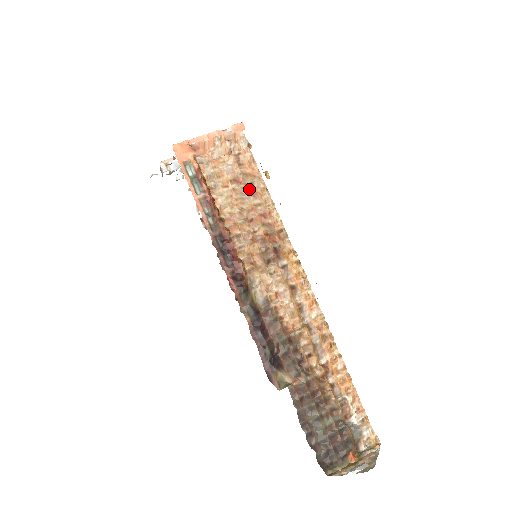
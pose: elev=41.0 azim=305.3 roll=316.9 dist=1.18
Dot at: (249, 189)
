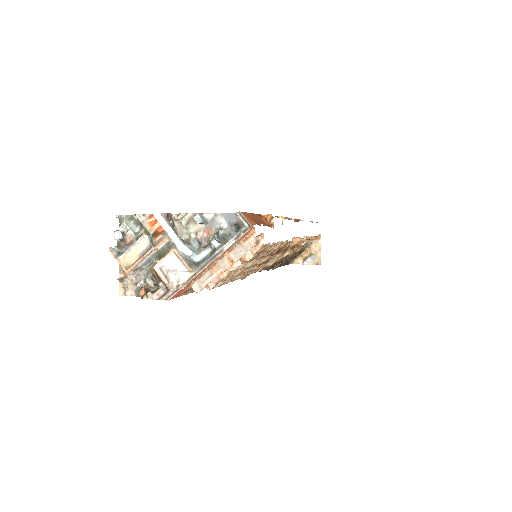
Dot at: (259, 256)
